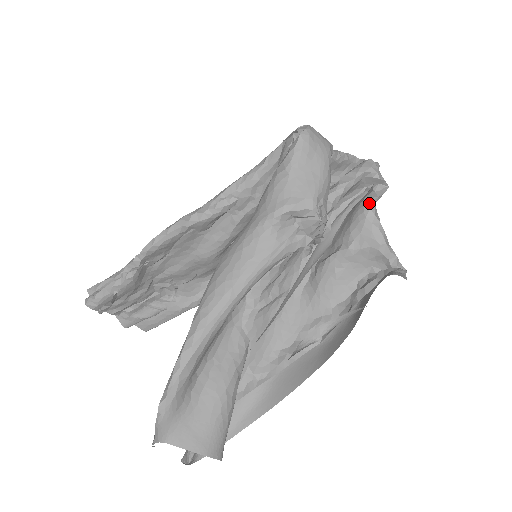
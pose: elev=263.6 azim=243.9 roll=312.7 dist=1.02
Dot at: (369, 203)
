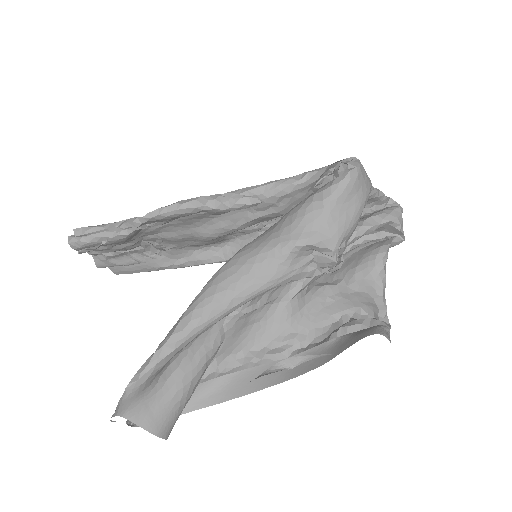
Dot at: (383, 254)
